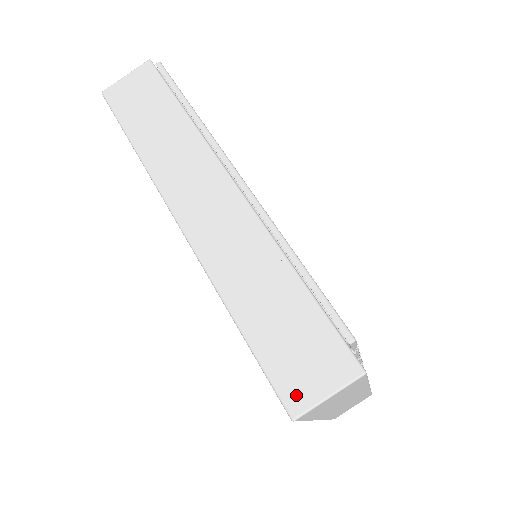
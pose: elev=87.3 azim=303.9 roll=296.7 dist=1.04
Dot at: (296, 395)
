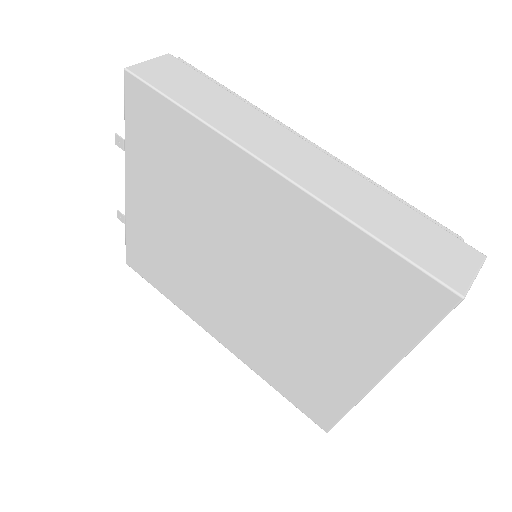
Dot at: (454, 279)
